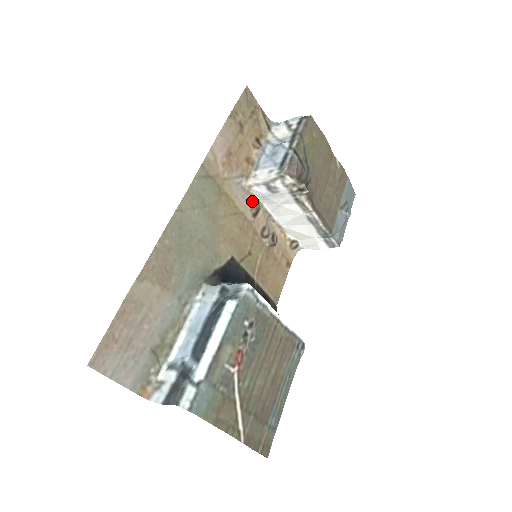
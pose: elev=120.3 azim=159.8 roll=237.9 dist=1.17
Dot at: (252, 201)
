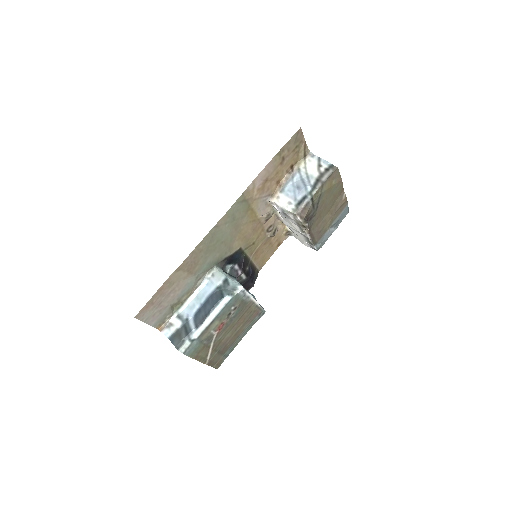
Dot at: (269, 210)
